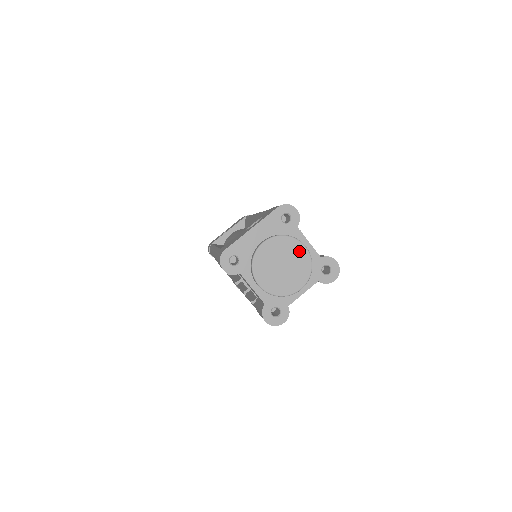
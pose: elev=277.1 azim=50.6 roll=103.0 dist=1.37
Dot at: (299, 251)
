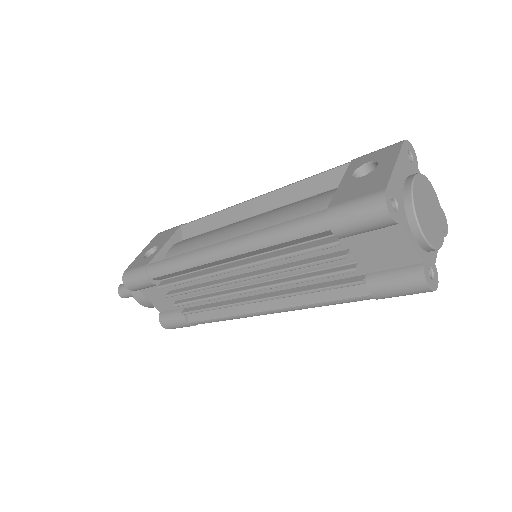
Dot at: (433, 194)
